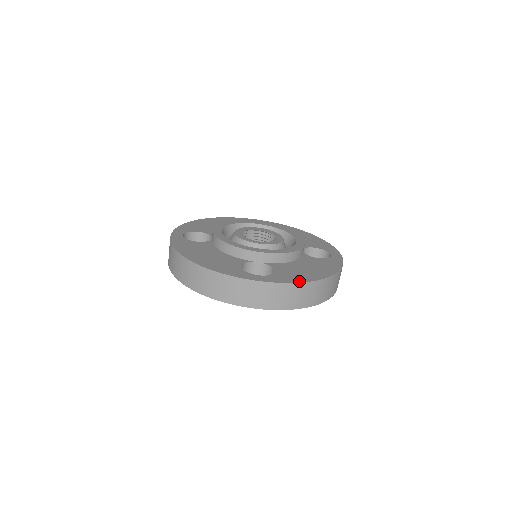
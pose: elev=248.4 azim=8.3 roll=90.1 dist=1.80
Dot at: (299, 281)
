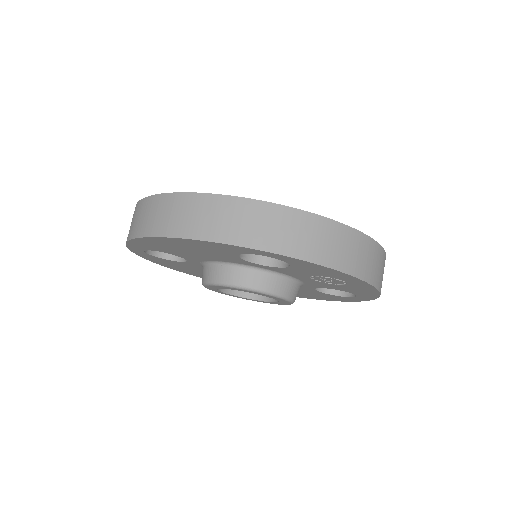
Dot at: (340, 223)
